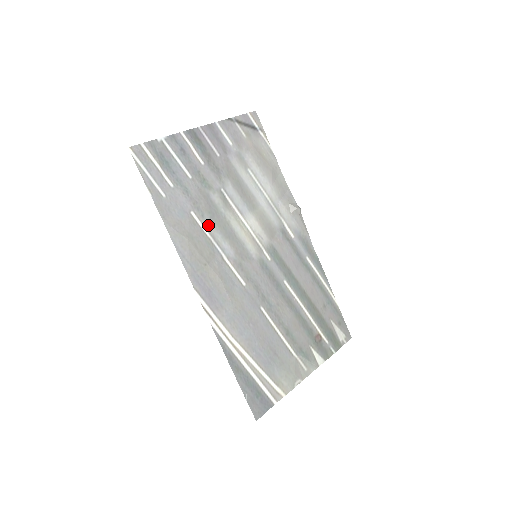
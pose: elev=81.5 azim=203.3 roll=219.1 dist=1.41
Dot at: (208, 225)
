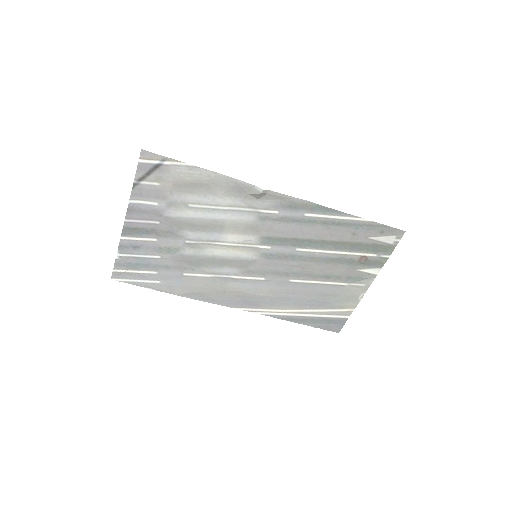
Dot at: (202, 271)
